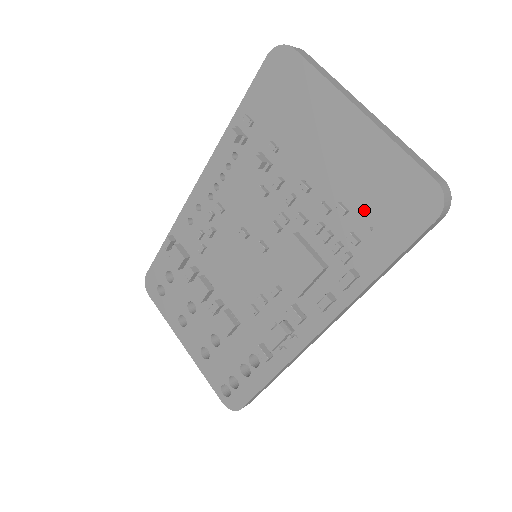
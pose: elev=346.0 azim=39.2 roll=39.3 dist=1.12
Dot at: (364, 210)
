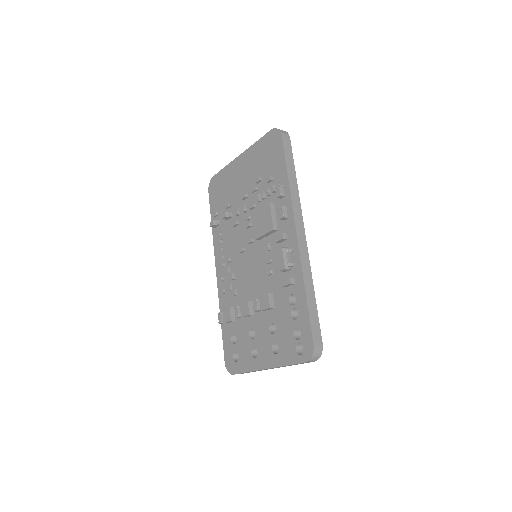
Dot at: (265, 170)
